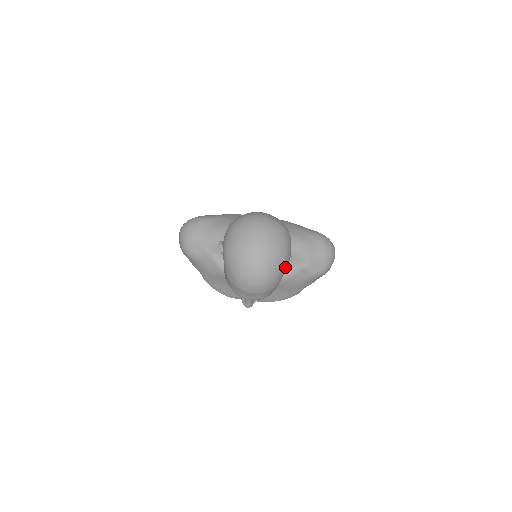
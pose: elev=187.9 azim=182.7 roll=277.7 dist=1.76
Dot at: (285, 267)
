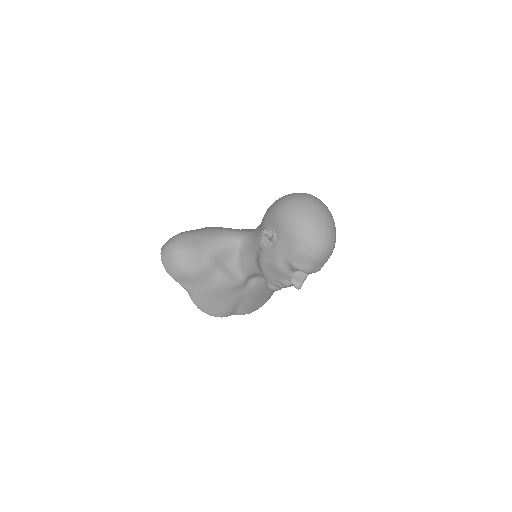
Dot at: occluded
